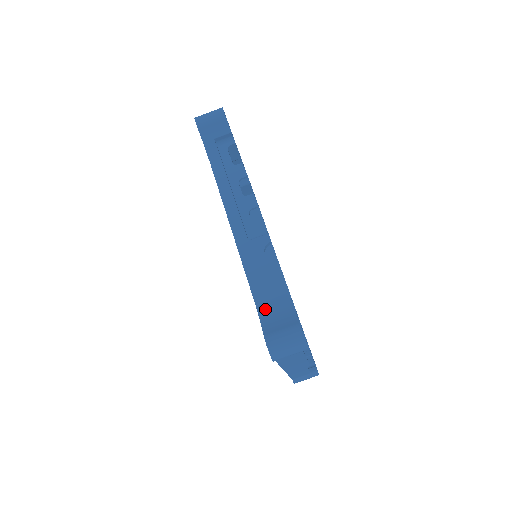
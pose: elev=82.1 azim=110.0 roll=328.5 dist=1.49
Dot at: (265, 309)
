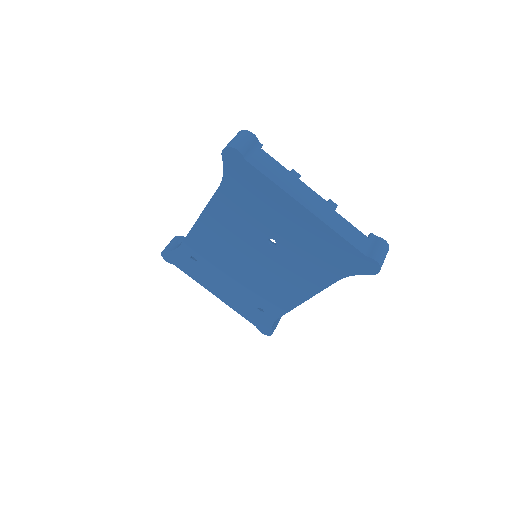
Dot at: occluded
